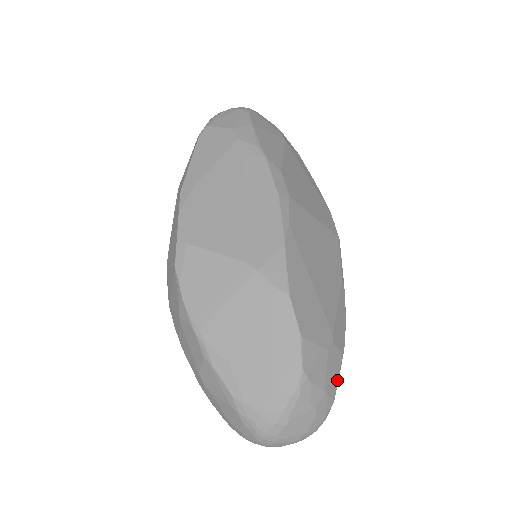
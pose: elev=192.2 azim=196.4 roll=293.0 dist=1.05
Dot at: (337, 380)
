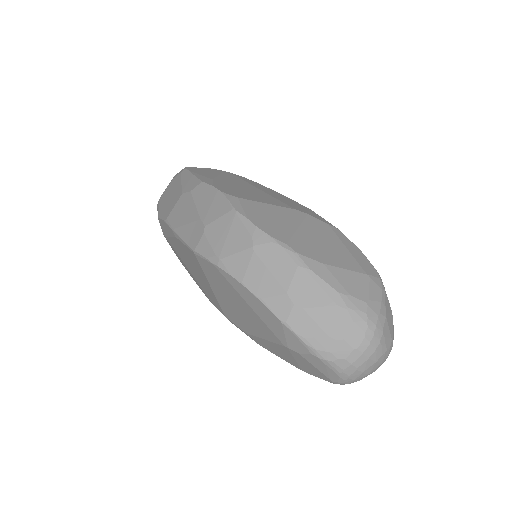
Dot at: occluded
